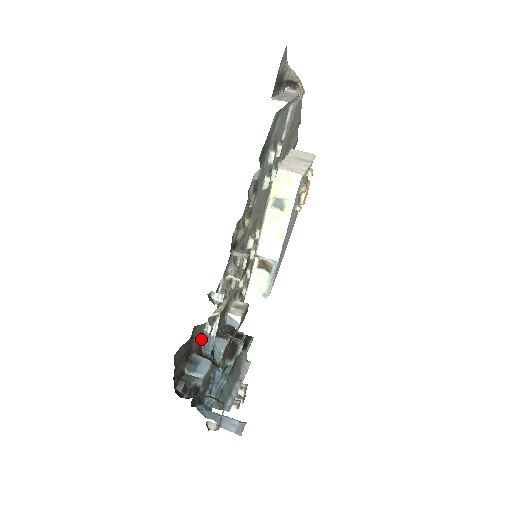
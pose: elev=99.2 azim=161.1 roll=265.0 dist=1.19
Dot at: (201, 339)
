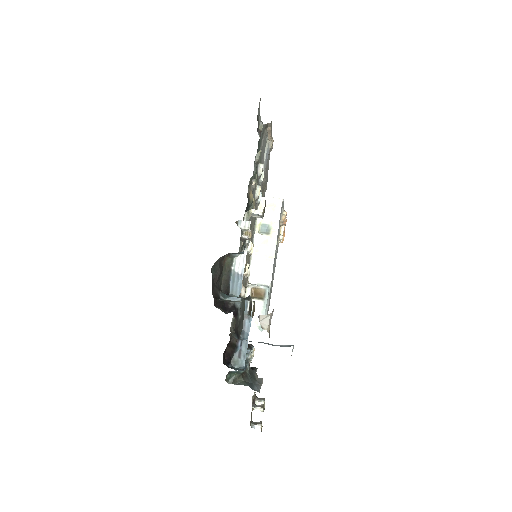
Dot at: (228, 280)
